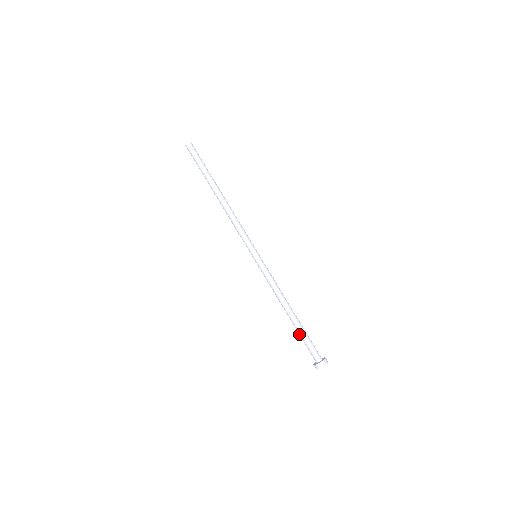
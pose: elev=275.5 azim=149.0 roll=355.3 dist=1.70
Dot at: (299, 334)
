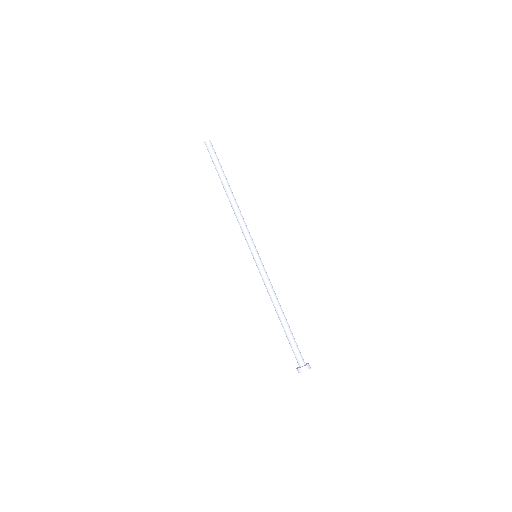
Dot at: occluded
